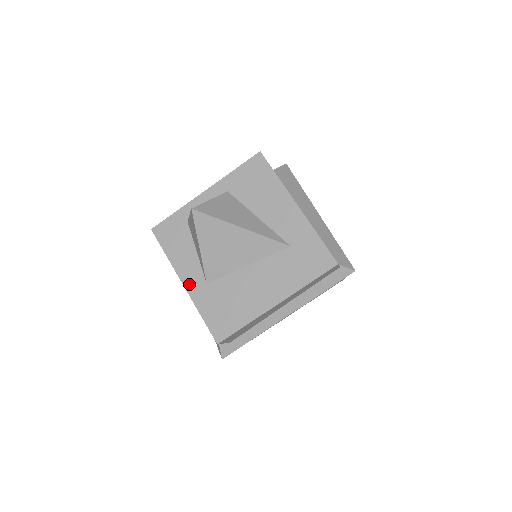
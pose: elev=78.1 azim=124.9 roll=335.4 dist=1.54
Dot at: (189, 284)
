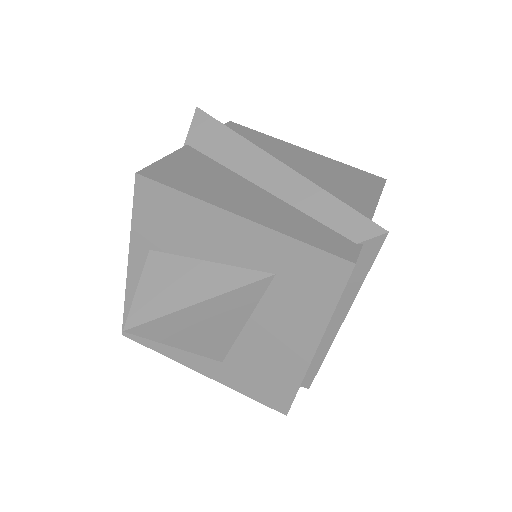
Dot at: (206, 371)
